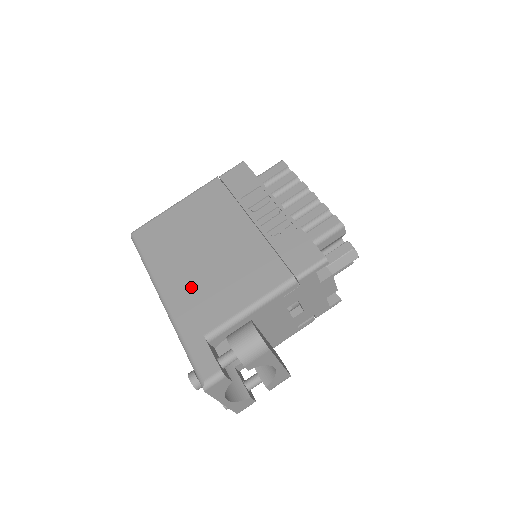
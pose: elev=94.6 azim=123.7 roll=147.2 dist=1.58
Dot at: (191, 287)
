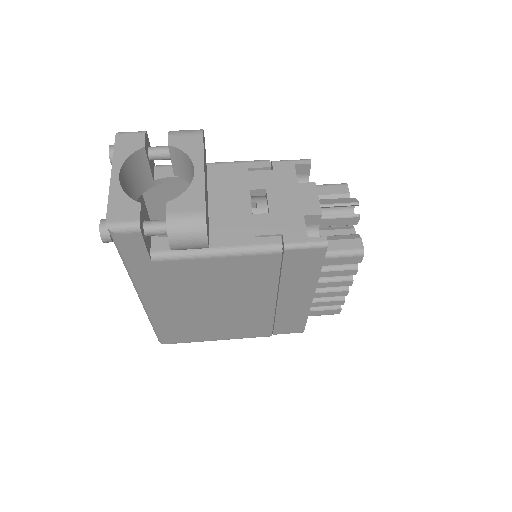
Dot at: occluded
